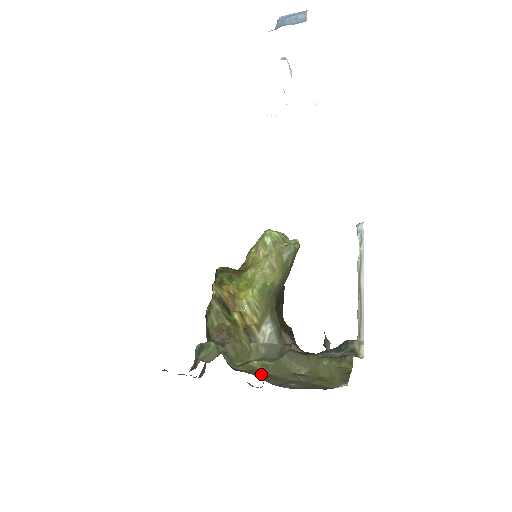
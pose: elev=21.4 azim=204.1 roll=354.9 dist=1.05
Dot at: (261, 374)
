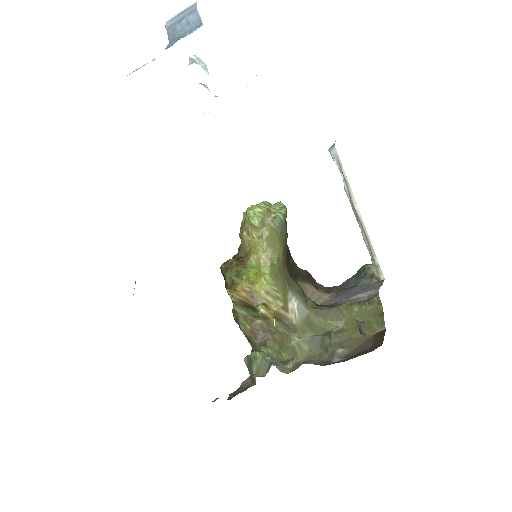
Dot at: occluded
